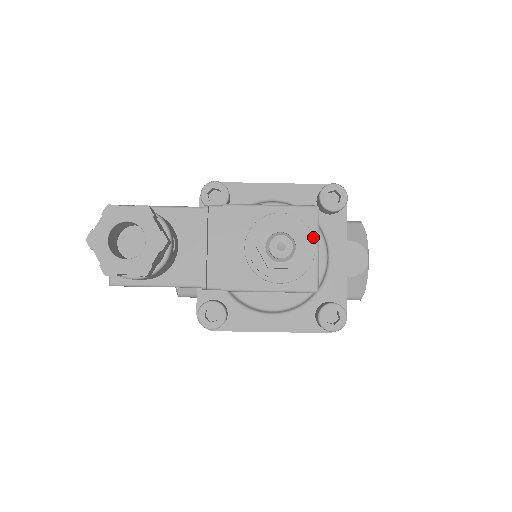
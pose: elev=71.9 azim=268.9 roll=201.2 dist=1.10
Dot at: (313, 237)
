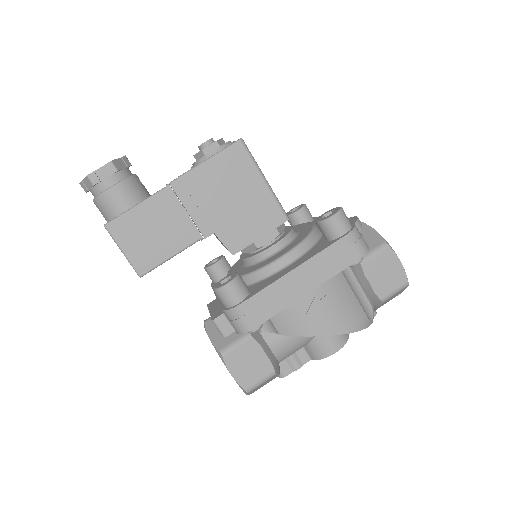
Dot at: occluded
